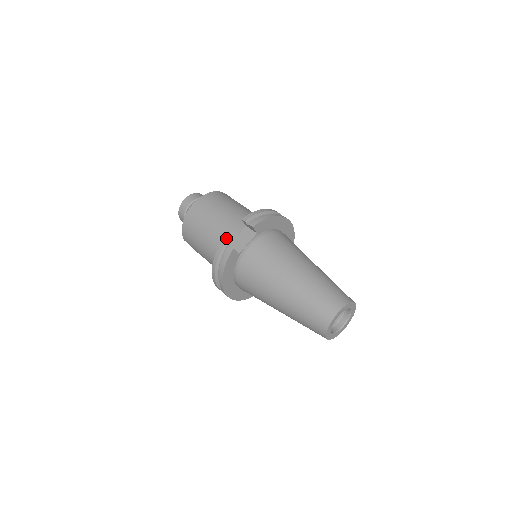
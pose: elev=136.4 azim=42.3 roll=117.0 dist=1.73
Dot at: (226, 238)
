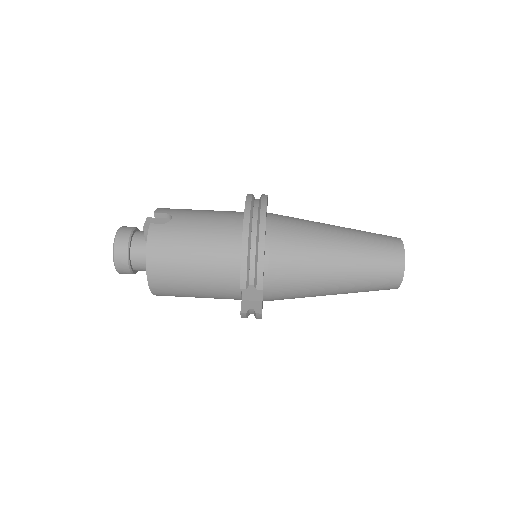
Dot at: (230, 294)
